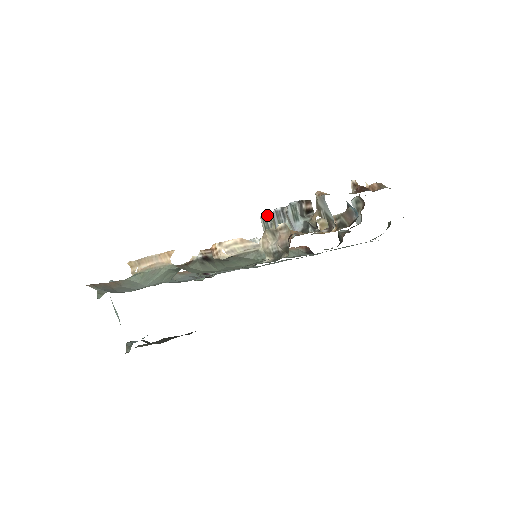
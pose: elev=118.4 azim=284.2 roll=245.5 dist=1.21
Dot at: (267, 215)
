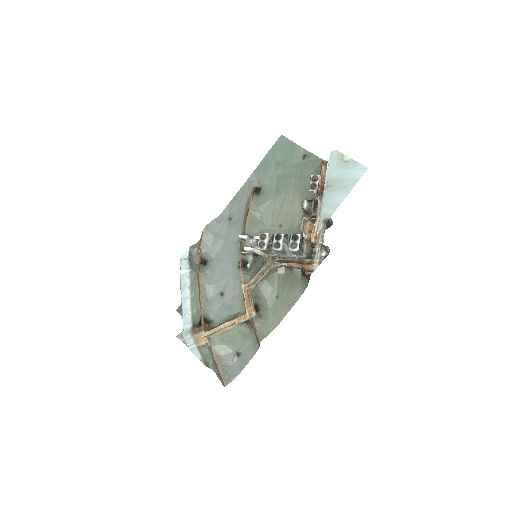
Dot at: (267, 250)
